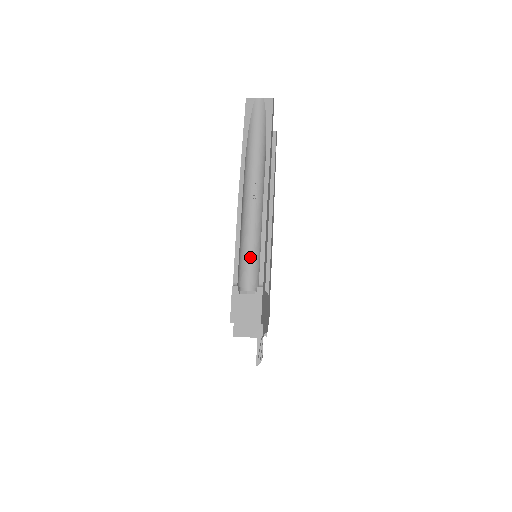
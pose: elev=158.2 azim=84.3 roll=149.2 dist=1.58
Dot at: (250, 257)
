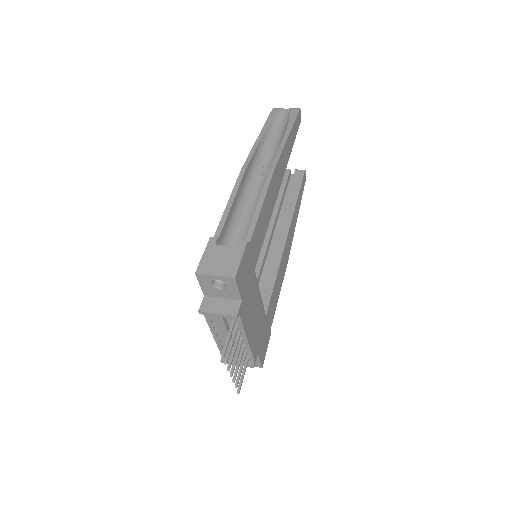
Dot at: (243, 227)
